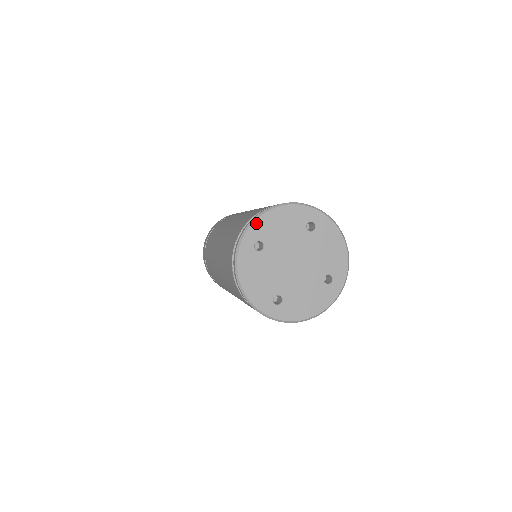
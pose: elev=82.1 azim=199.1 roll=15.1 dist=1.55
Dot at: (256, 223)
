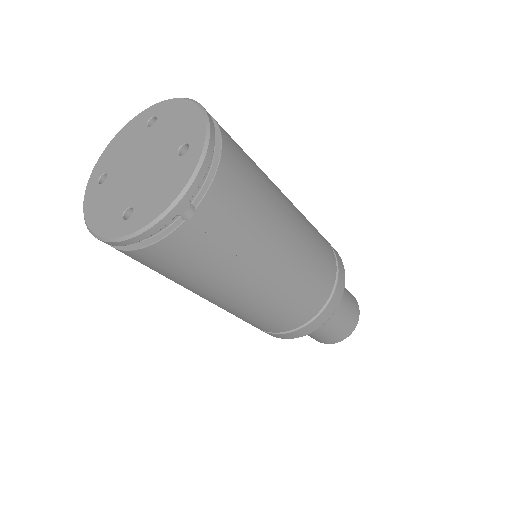
Dot at: (98, 163)
